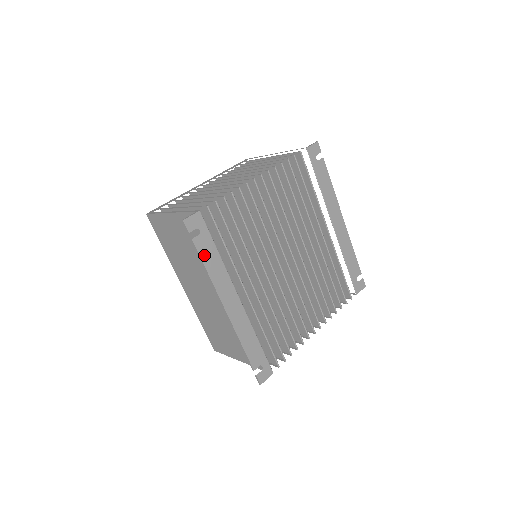
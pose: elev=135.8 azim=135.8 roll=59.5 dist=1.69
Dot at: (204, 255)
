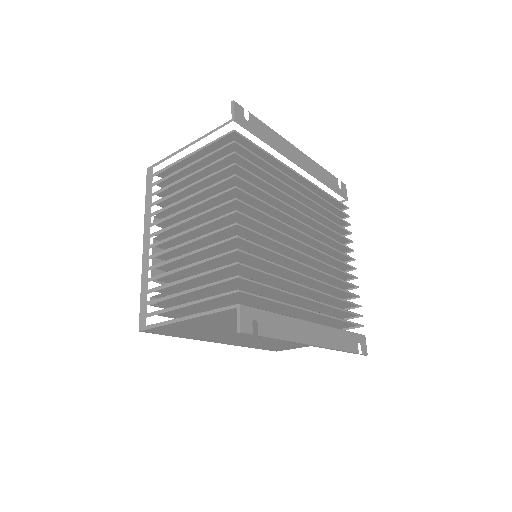
Dot at: (274, 332)
